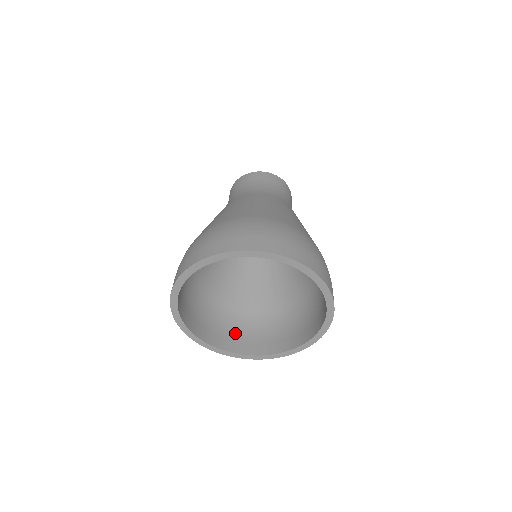
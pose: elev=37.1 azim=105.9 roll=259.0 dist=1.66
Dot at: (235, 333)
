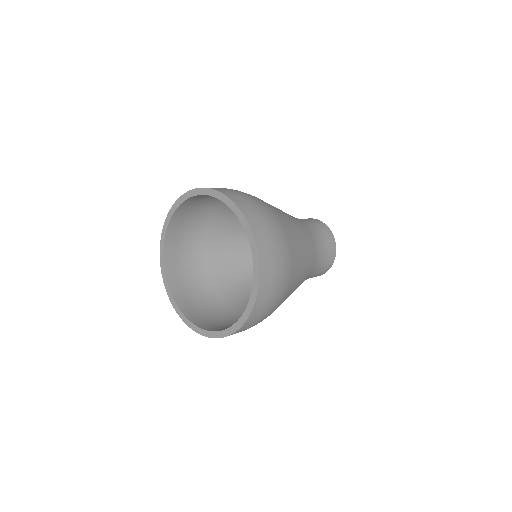
Dot at: (228, 325)
